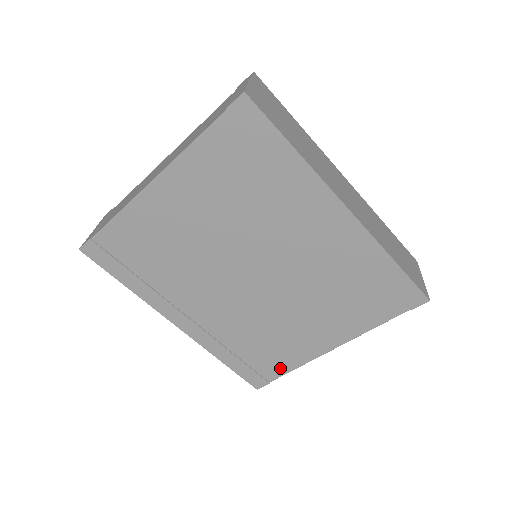
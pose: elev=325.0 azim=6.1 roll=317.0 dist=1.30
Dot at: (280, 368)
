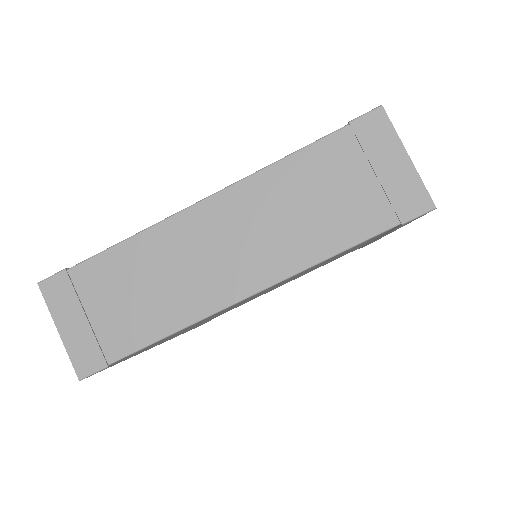
Dot at: occluded
